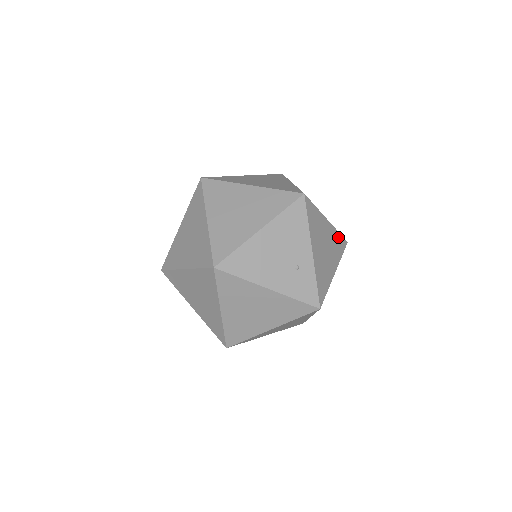
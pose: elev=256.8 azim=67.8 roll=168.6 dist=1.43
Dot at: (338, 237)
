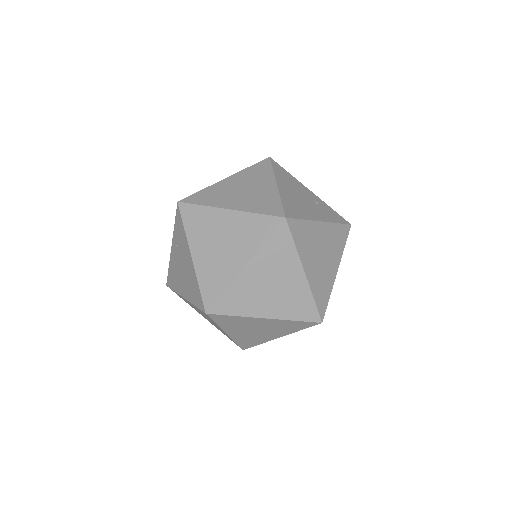
Dot at: occluded
